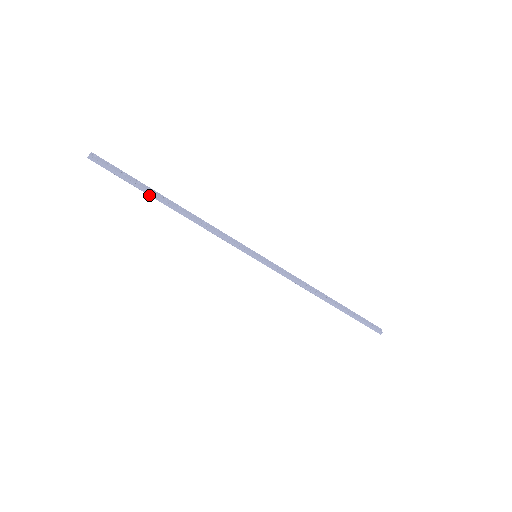
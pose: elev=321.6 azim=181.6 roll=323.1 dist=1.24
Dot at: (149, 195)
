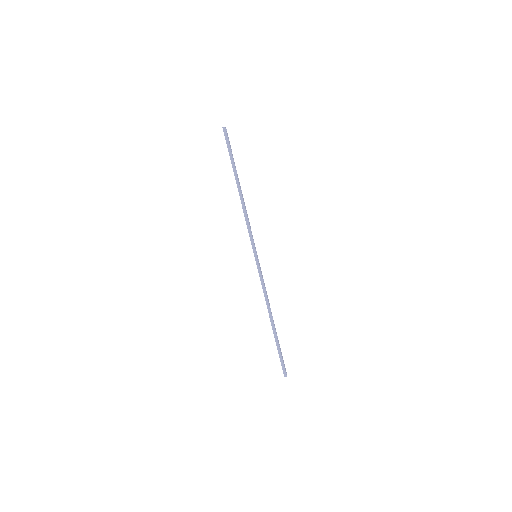
Dot at: (233, 171)
